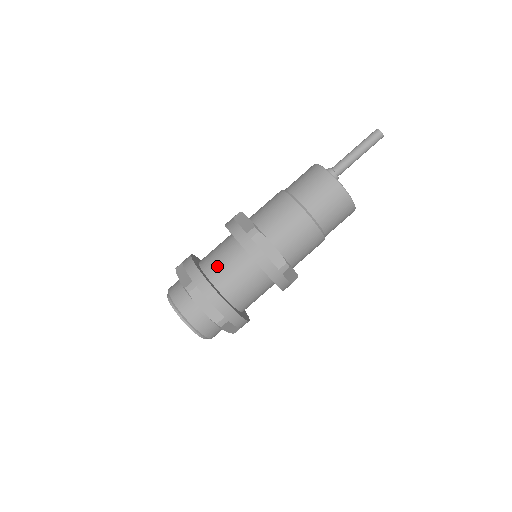
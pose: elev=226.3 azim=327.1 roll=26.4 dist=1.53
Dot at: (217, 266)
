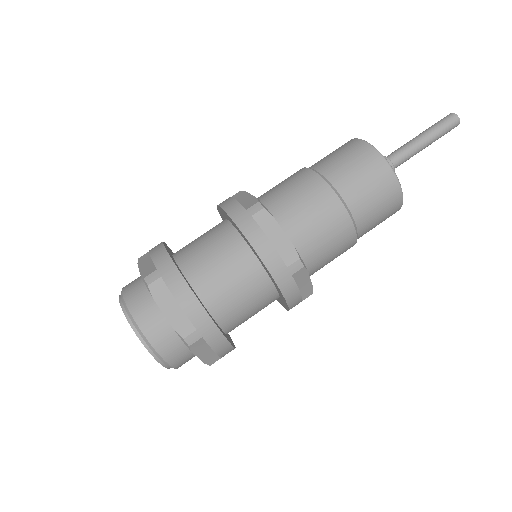
Dot at: (226, 298)
